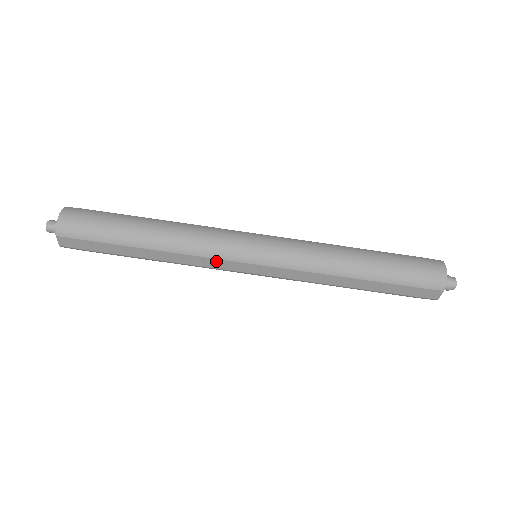
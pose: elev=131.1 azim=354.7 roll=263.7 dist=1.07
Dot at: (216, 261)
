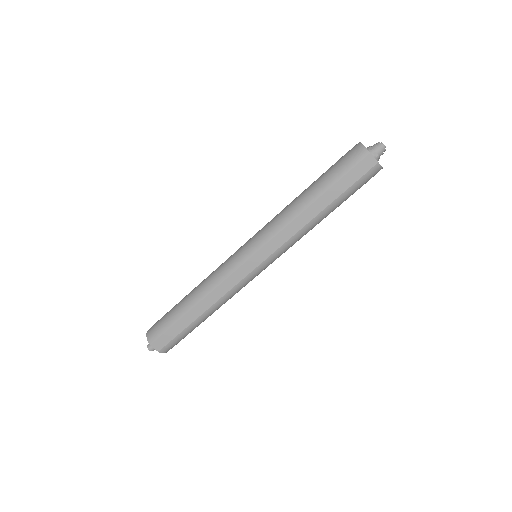
Dot at: (232, 278)
